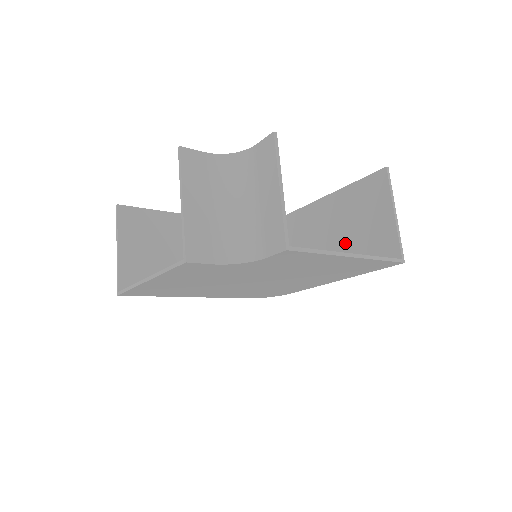
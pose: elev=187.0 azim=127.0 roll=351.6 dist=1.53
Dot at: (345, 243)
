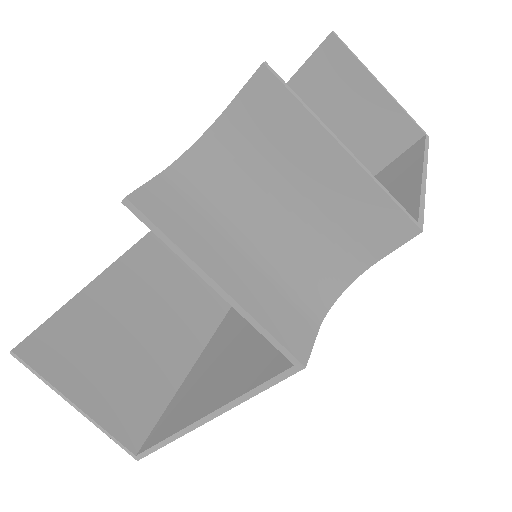
Dot at: occluded
